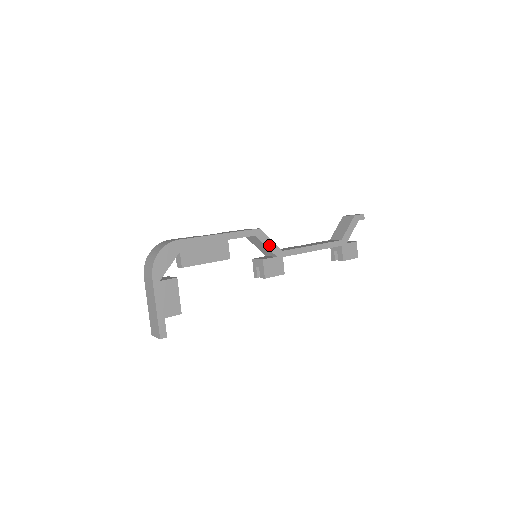
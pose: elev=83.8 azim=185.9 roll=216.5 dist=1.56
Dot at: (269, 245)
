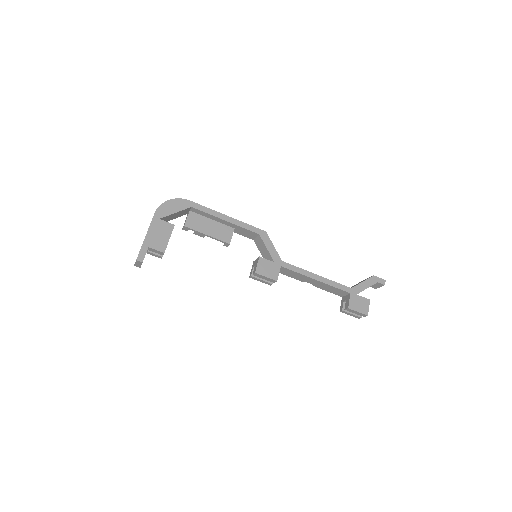
Dot at: (270, 249)
